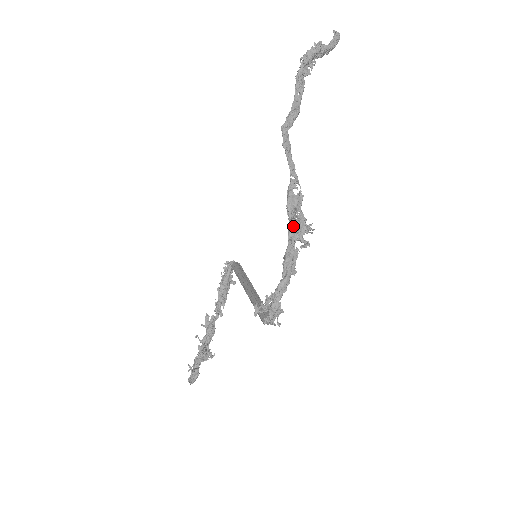
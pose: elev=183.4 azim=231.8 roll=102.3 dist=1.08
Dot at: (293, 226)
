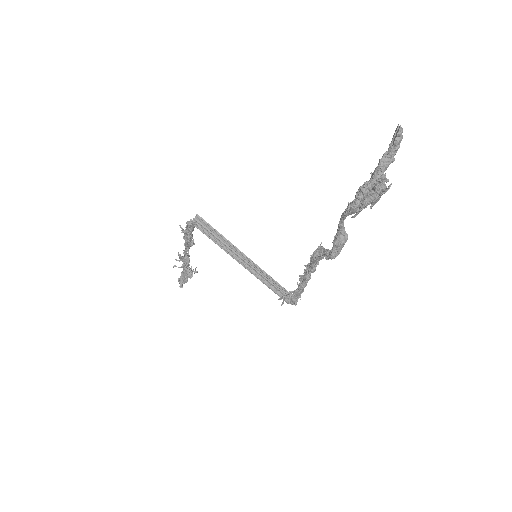
Dot at: occluded
